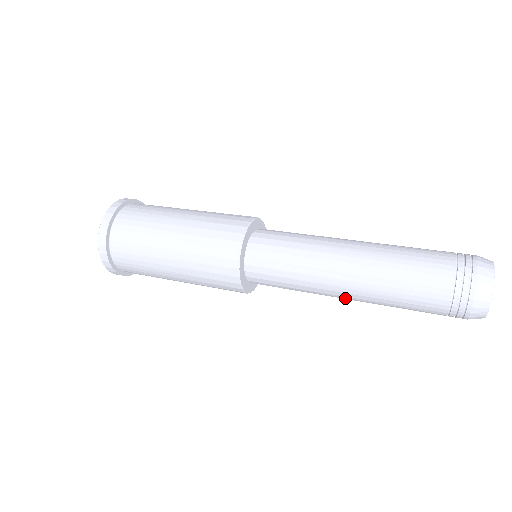
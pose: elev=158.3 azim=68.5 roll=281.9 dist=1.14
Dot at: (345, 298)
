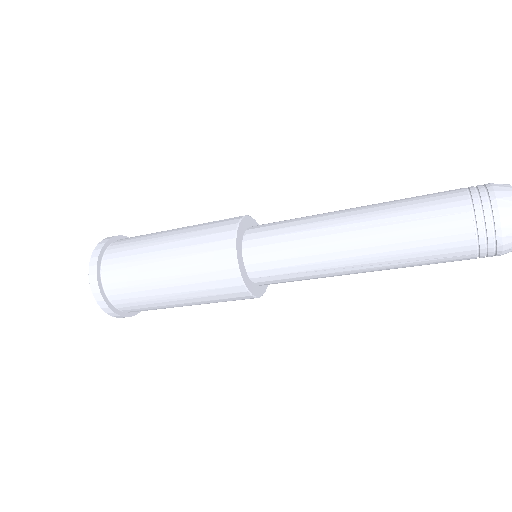
Dot at: (357, 262)
